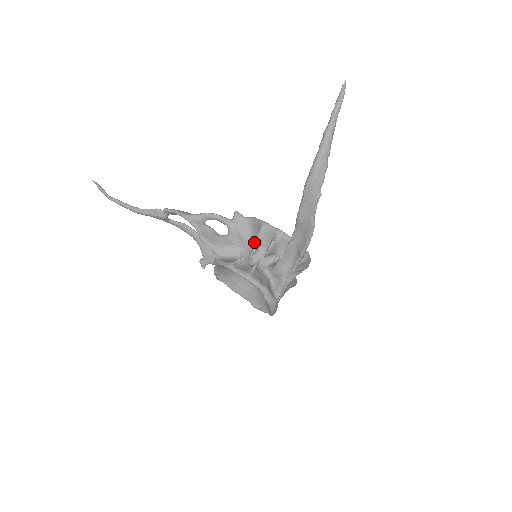
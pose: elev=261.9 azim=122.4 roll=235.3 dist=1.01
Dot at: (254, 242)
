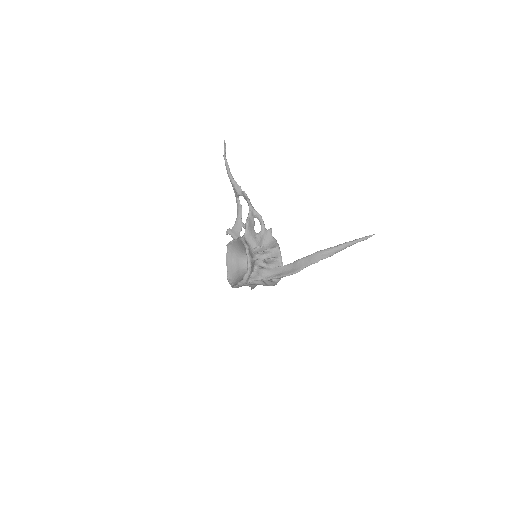
Dot at: (266, 249)
